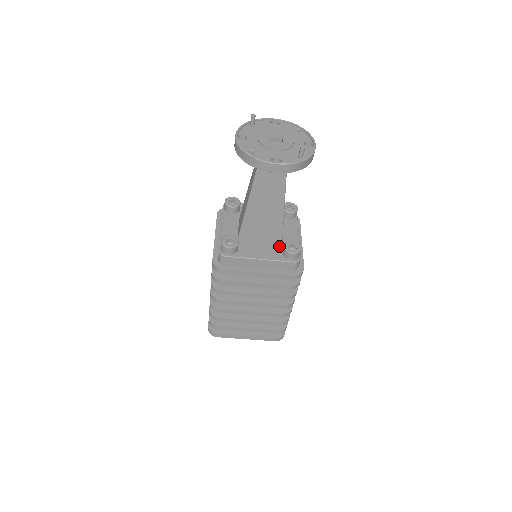
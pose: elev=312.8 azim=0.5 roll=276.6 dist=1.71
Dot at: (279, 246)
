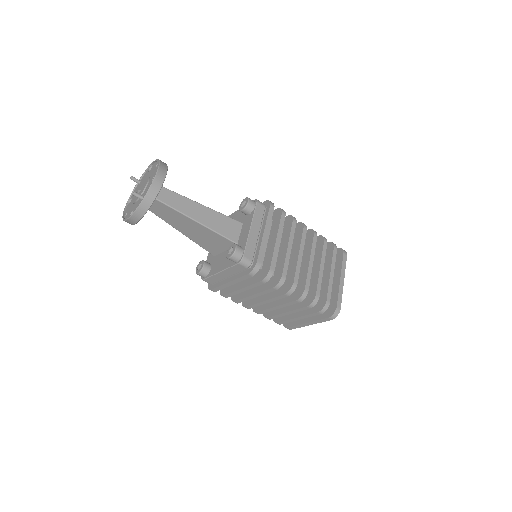
Dot at: occluded
